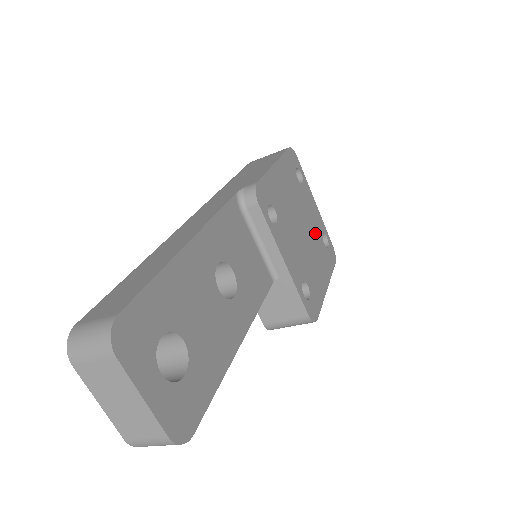
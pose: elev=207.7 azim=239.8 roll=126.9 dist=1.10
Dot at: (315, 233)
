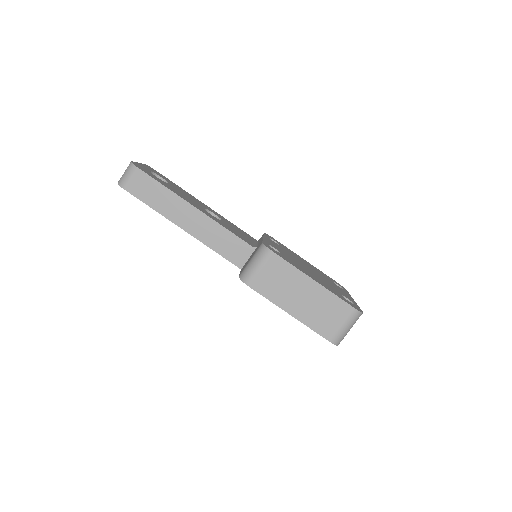
Dot at: (331, 286)
